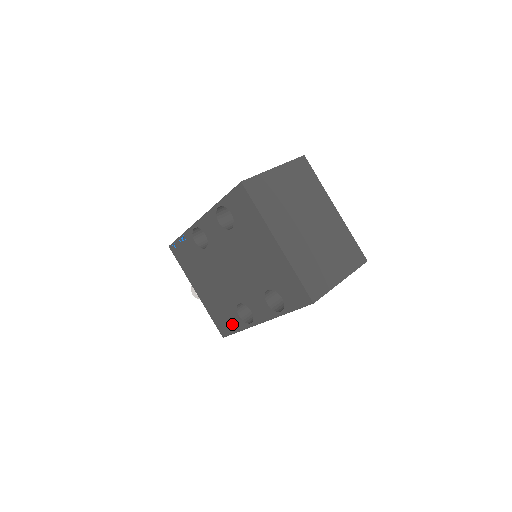
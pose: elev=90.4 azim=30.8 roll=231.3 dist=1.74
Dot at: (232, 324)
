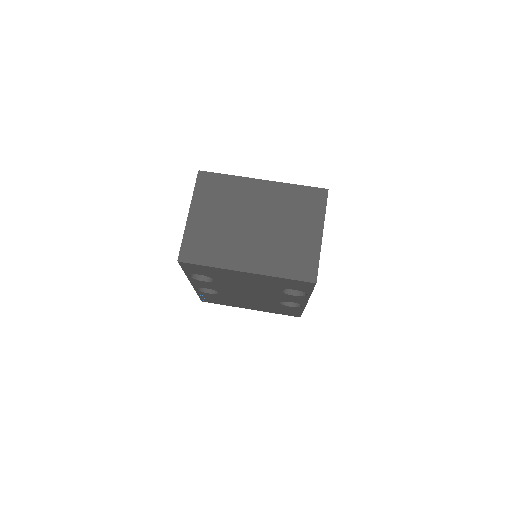
Dot at: (293, 311)
